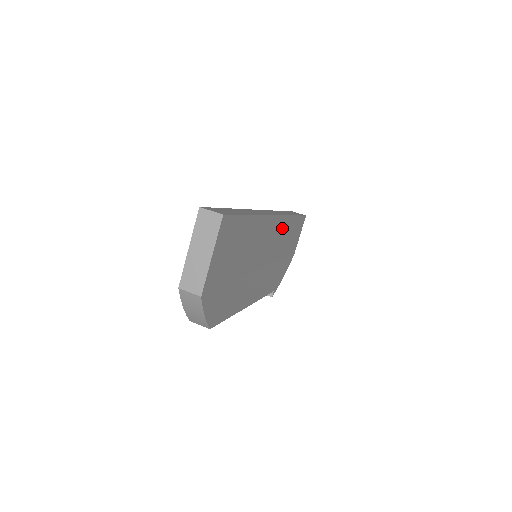
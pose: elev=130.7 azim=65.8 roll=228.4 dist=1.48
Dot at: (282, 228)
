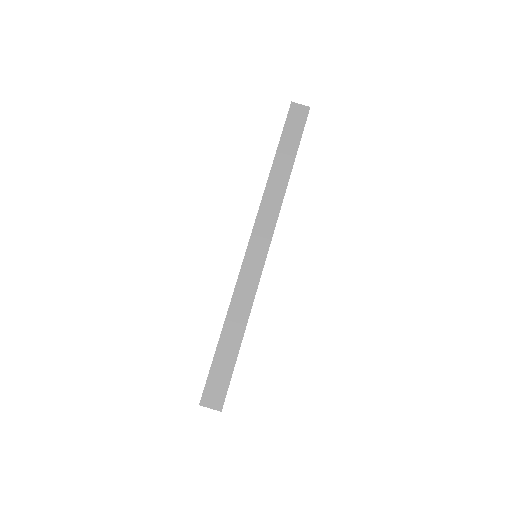
Dot at: occluded
